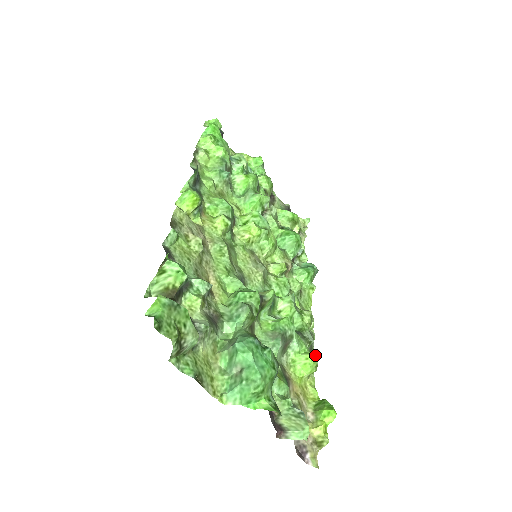
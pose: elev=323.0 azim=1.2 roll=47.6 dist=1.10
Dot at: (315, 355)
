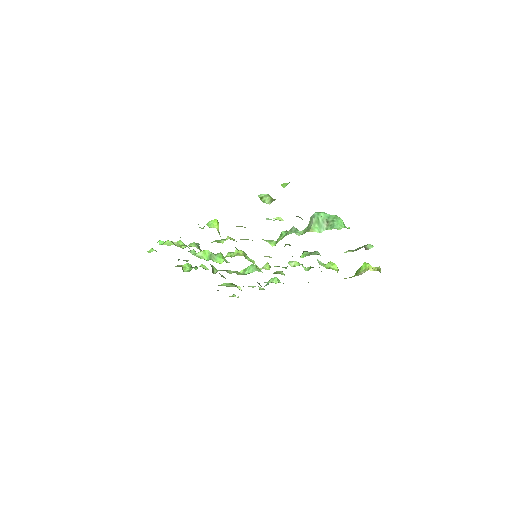
Dot at: (331, 262)
